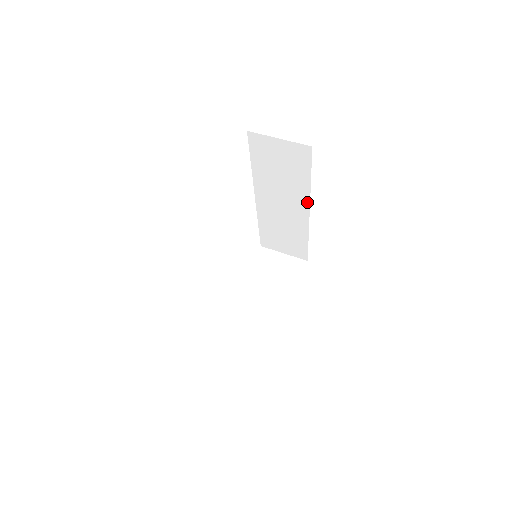
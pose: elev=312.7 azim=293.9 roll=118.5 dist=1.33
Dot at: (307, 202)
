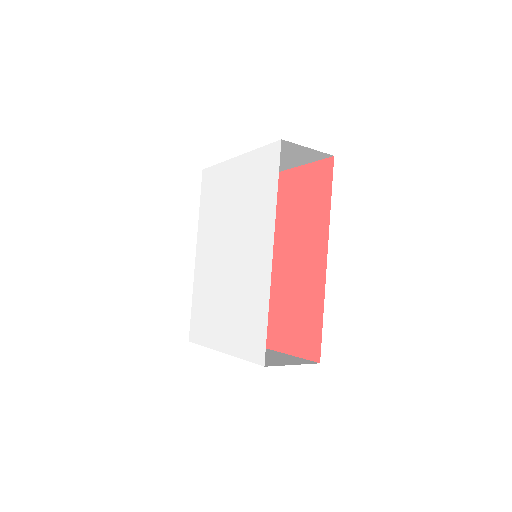
Dot at: occluded
